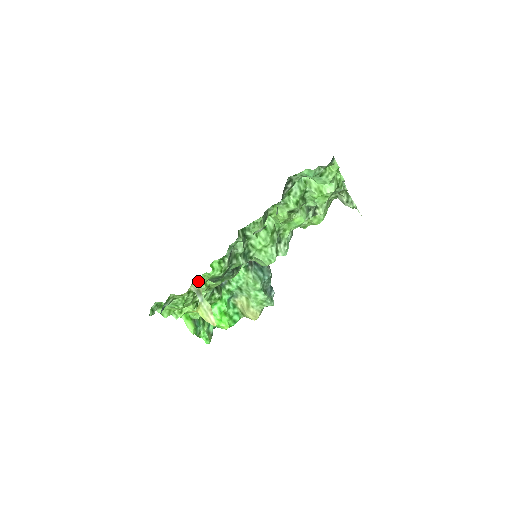
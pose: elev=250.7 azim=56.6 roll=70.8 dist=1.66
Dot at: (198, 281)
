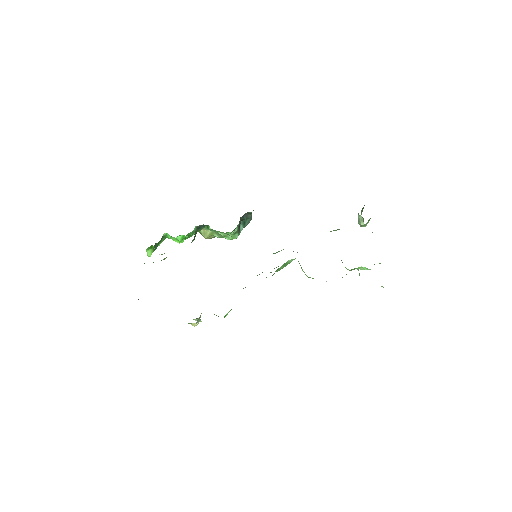
Dot at: occluded
